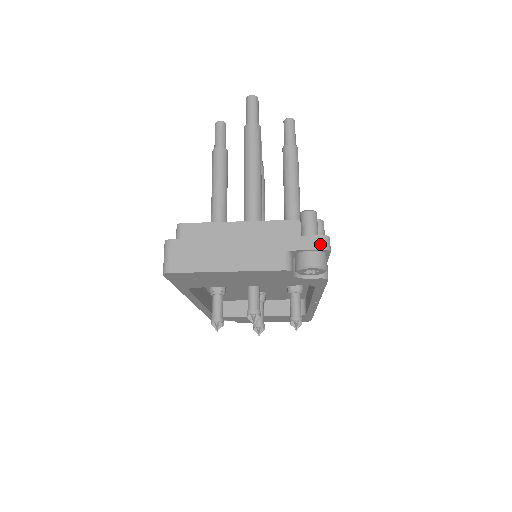
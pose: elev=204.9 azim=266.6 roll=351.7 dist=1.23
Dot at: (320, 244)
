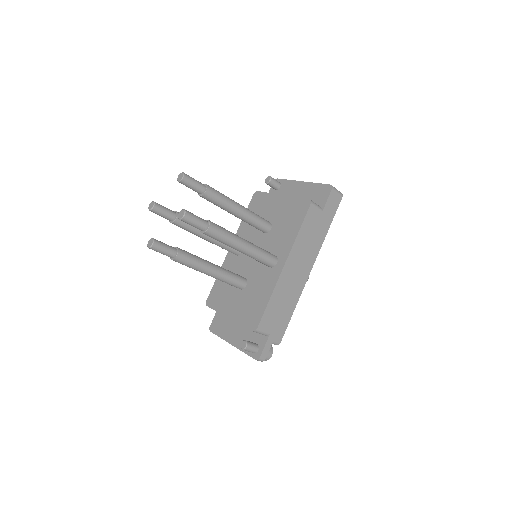
Dot at: (258, 360)
